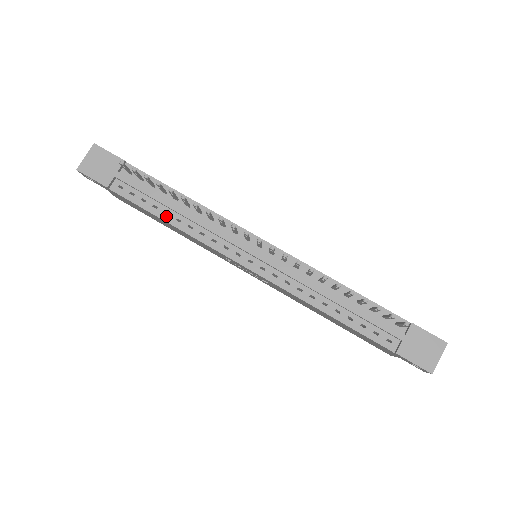
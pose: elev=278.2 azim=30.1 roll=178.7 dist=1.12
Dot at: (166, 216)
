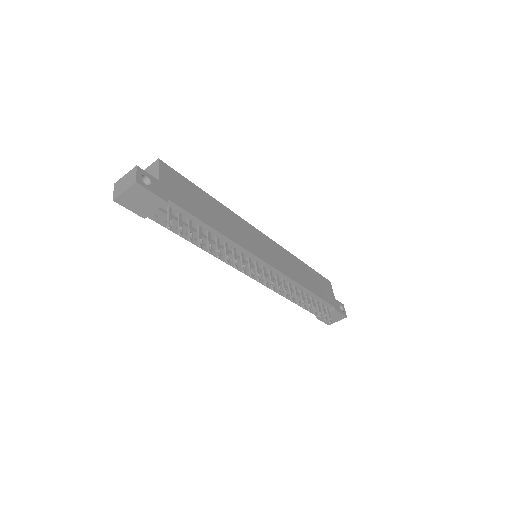
Dot at: (195, 241)
